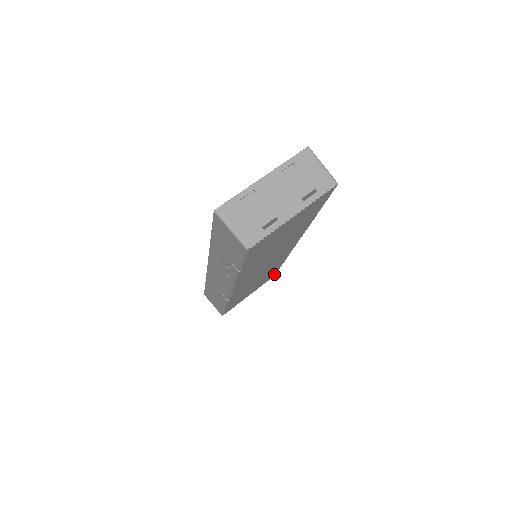
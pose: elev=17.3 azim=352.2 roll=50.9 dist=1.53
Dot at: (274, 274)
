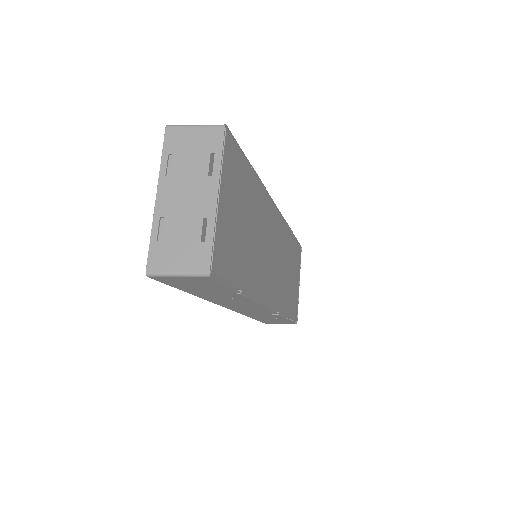
Dot at: (299, 247)
